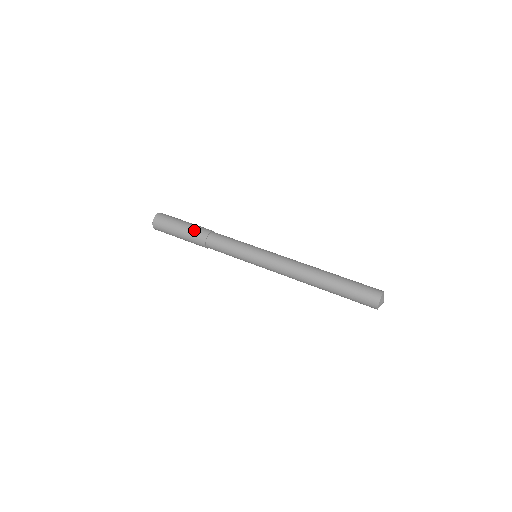
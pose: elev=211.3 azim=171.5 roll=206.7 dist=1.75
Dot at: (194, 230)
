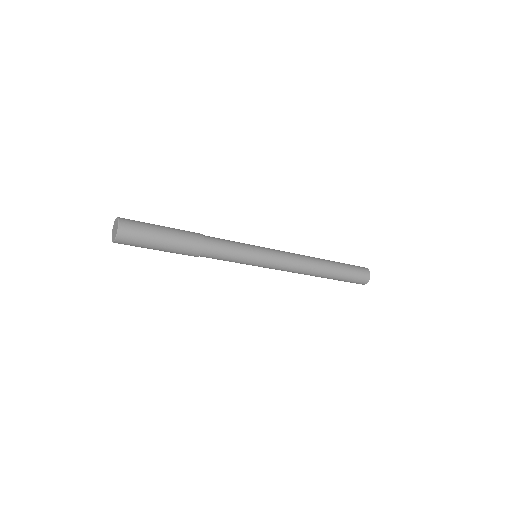
Dot at: (184, 237)
